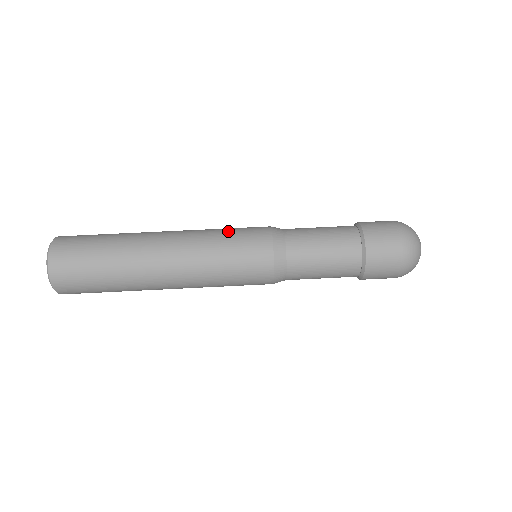
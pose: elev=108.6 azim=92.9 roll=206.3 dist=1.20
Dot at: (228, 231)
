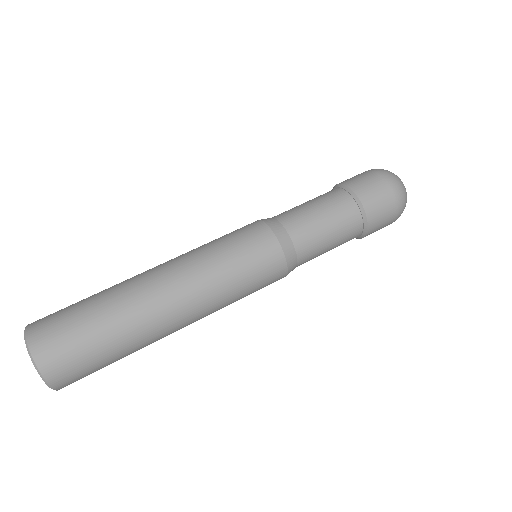
Dot at: (216, 239)
